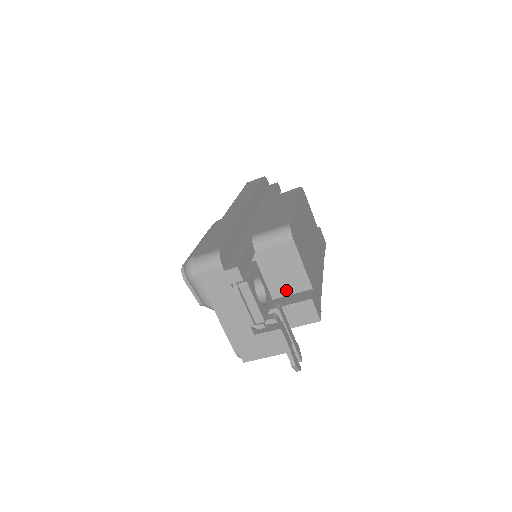
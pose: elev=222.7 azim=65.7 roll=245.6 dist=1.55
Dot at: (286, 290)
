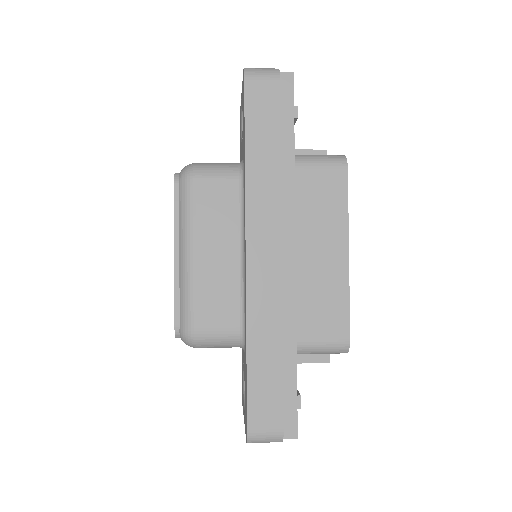
Dot at: occluded
